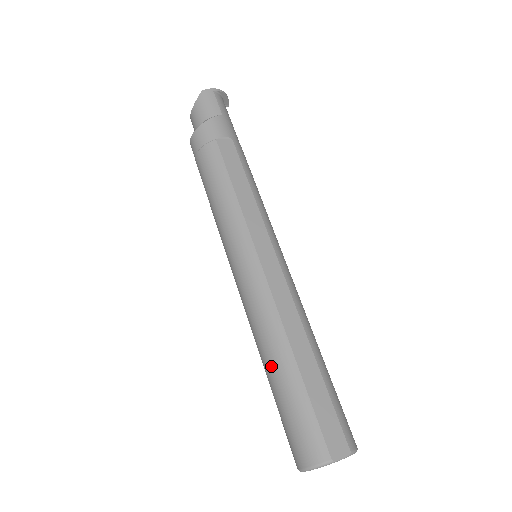
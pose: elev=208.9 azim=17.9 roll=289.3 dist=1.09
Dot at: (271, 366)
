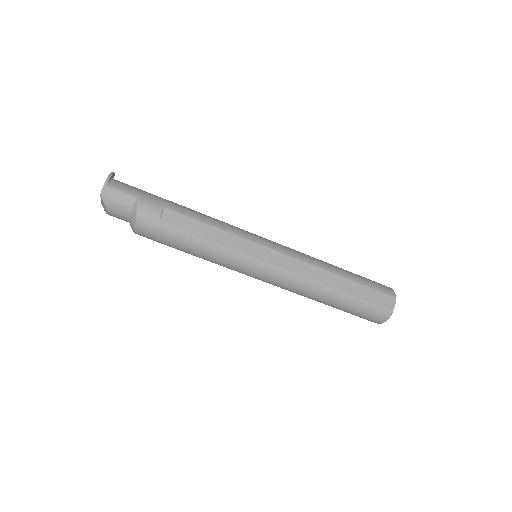
Dot at: (328, 302)
